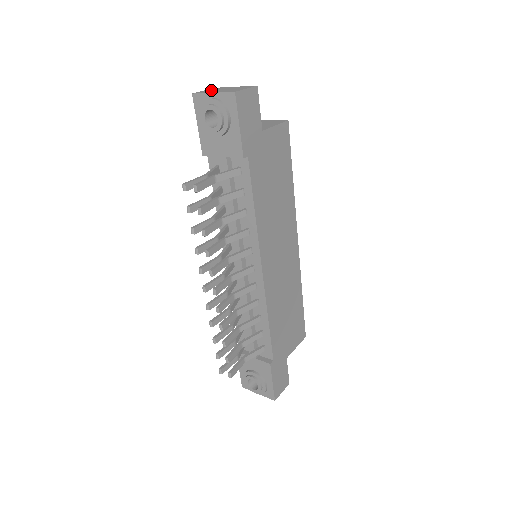
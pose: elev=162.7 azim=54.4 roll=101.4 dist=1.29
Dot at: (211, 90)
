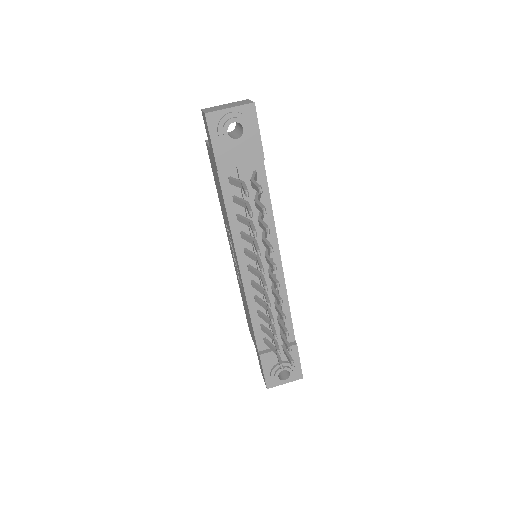
Dot at: (213, 109)
